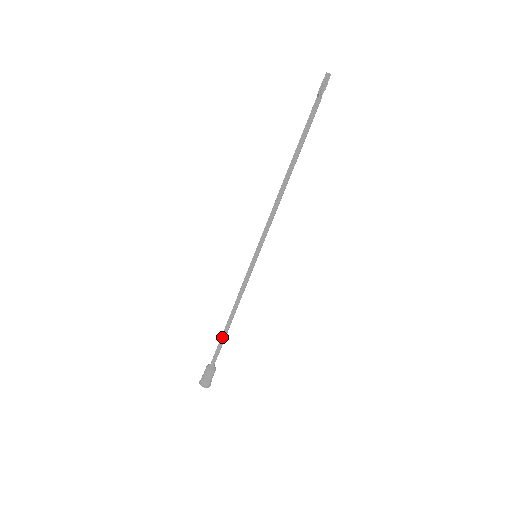
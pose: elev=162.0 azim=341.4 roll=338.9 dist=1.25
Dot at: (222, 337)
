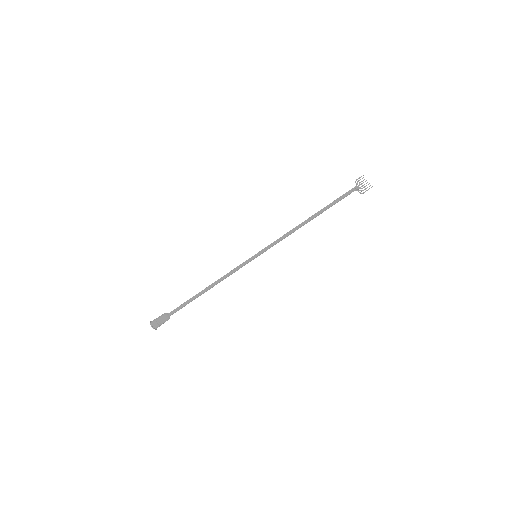
Dot at: (194, 299)
